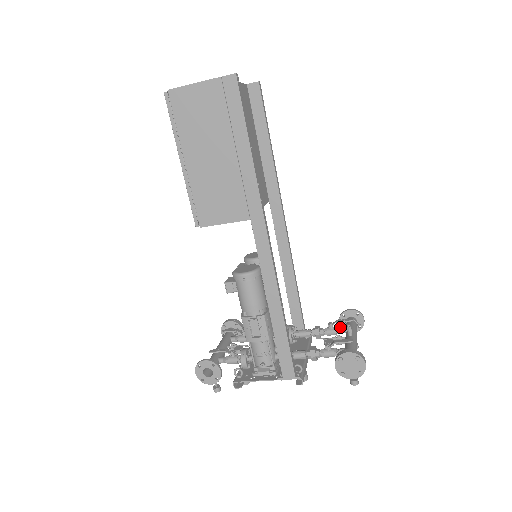
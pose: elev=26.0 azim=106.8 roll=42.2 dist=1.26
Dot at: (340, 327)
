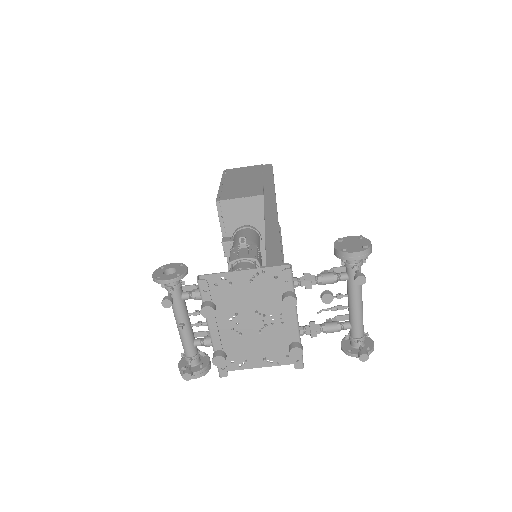
Dot at: (342, 324)
